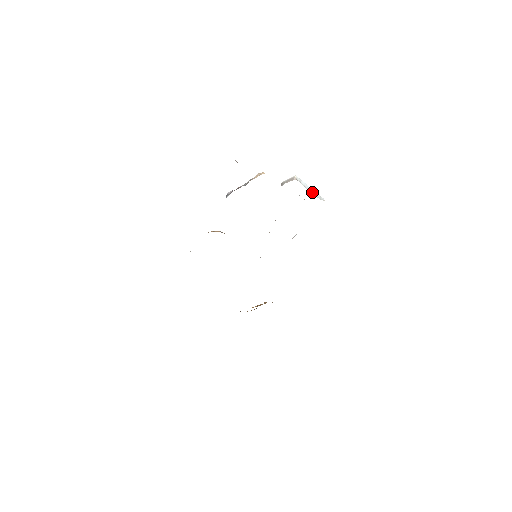
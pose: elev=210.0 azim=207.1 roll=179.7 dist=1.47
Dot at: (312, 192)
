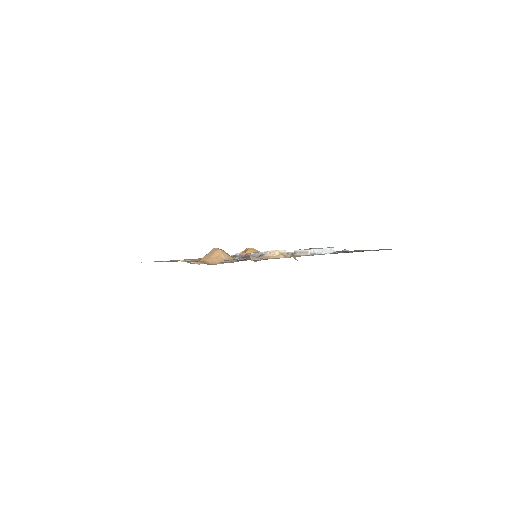
Dot at: (324, 252)
